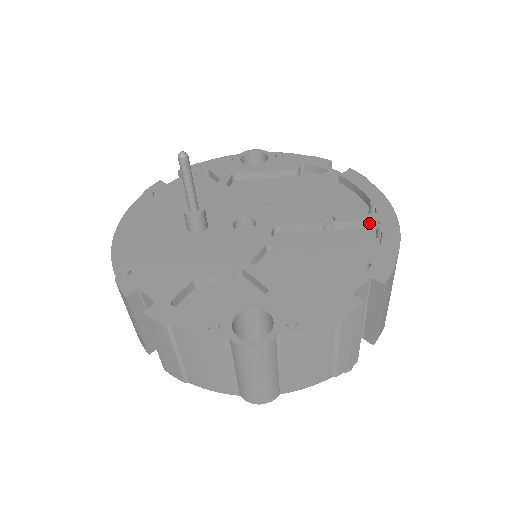
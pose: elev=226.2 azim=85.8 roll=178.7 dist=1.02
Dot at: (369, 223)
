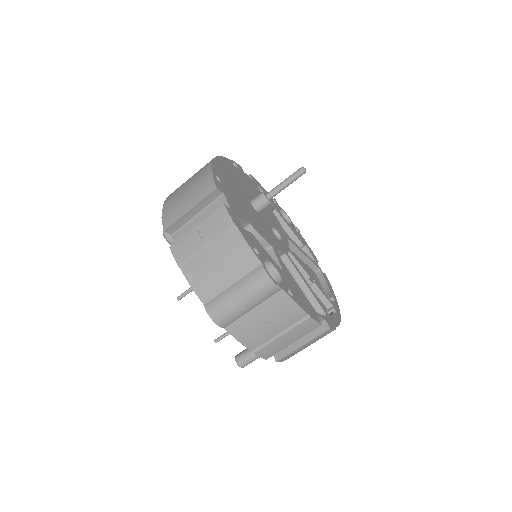
Dot at: (327, 302)
